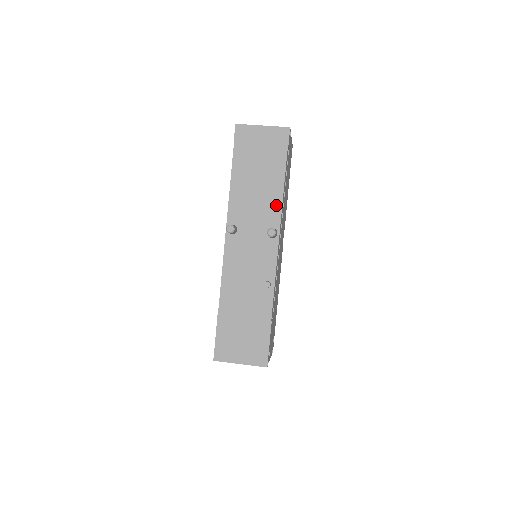
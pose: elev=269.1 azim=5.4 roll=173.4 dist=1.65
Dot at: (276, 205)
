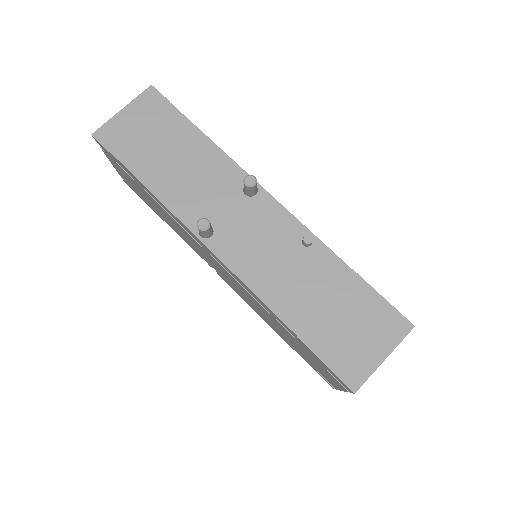
Dot at: (221, 161)
